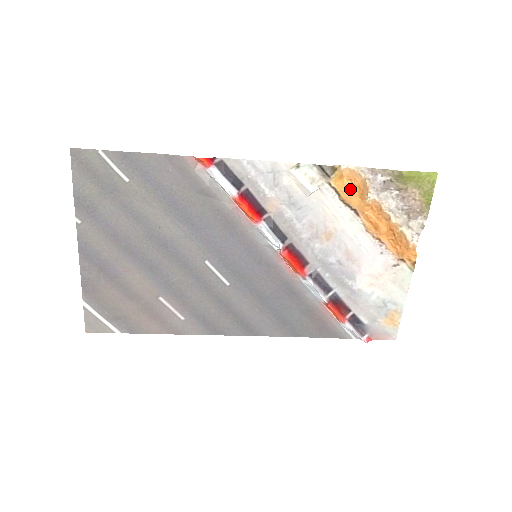
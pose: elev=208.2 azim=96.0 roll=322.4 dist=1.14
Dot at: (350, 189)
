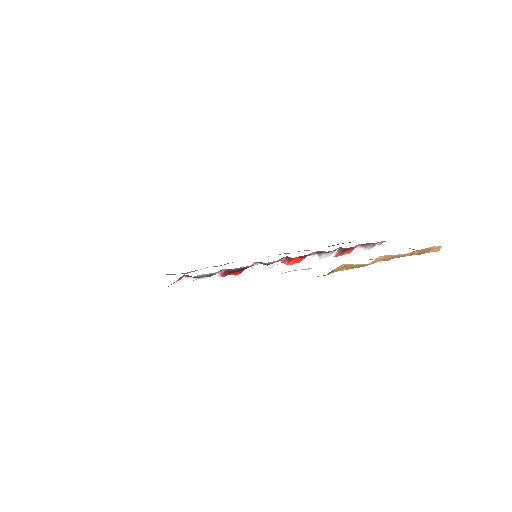
Dot at: occluded
